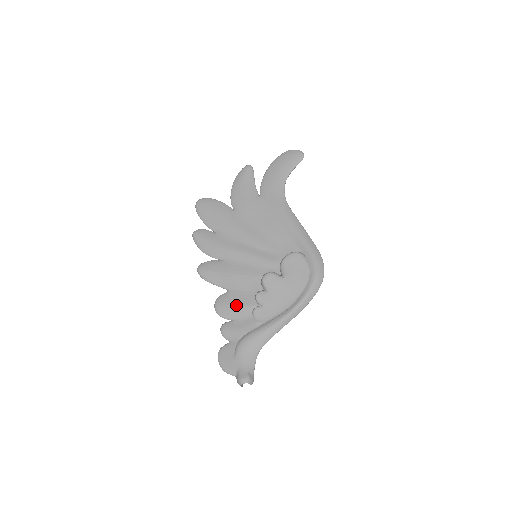
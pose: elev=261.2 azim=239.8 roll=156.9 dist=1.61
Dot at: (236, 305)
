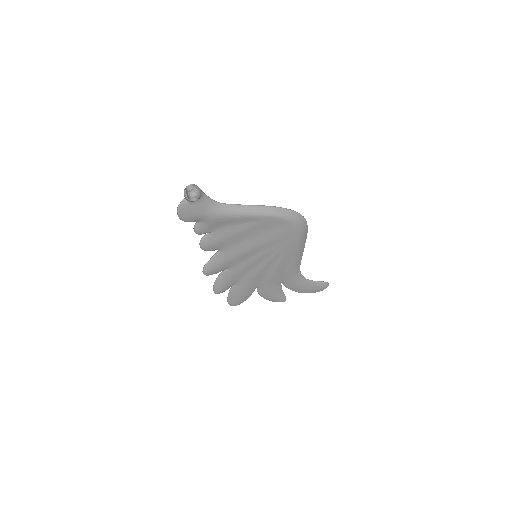
Dot at: occluded
